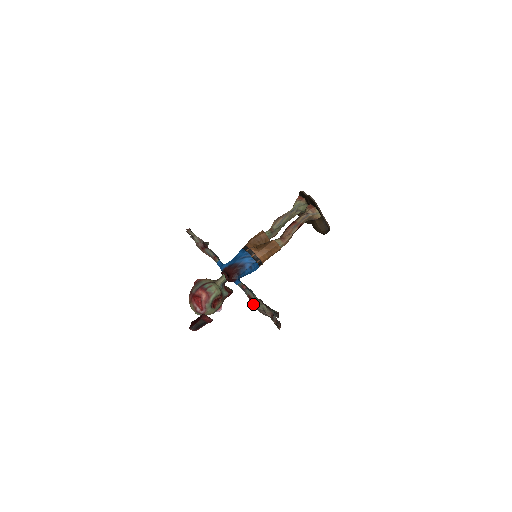
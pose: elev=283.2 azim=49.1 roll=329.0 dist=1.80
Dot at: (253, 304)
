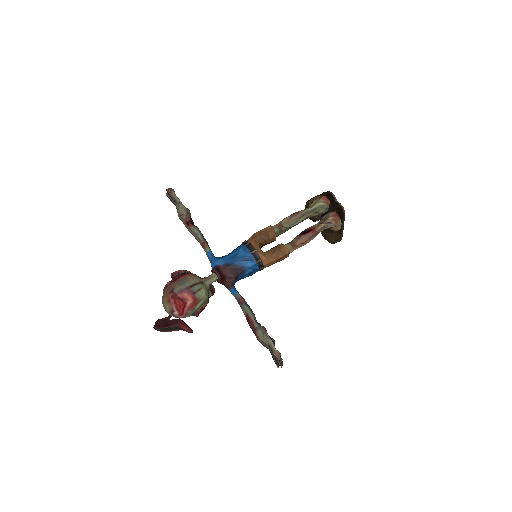
Dot at: (252, 328)
